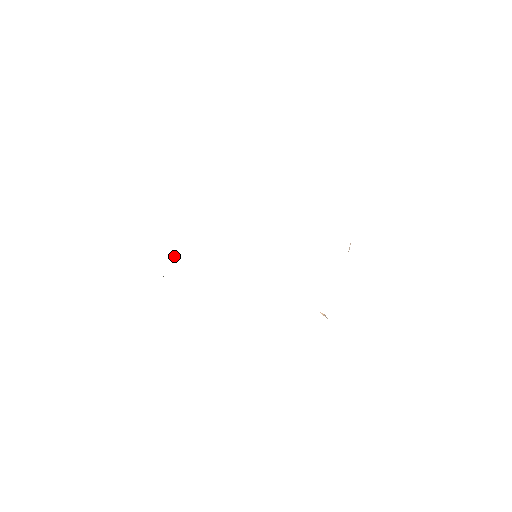
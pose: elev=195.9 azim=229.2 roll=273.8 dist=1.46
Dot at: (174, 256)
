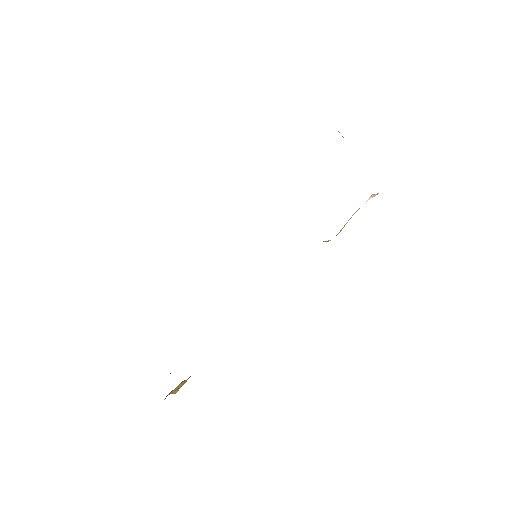
Dot at: occluded
